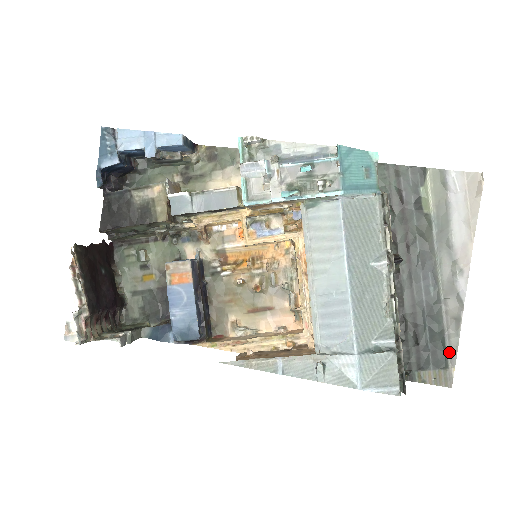
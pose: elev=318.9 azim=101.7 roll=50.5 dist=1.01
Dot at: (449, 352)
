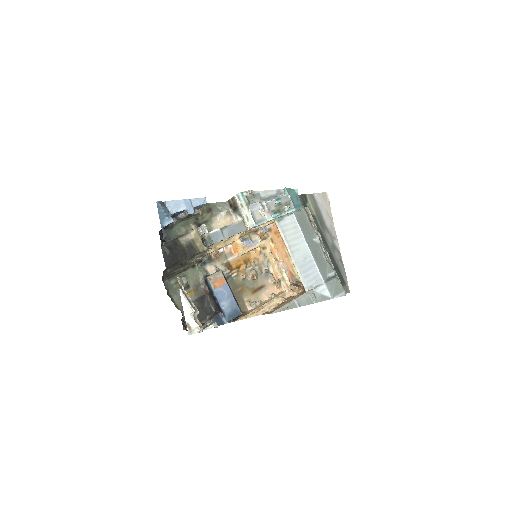
Dot at: (343, 276)
